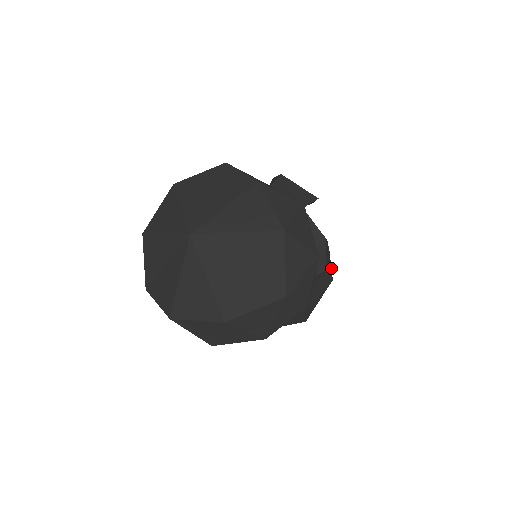
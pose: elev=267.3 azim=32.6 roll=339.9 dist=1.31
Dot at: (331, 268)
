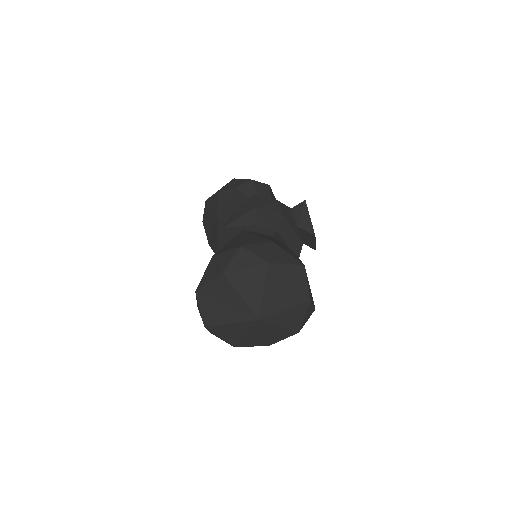
Dot at: occluded
